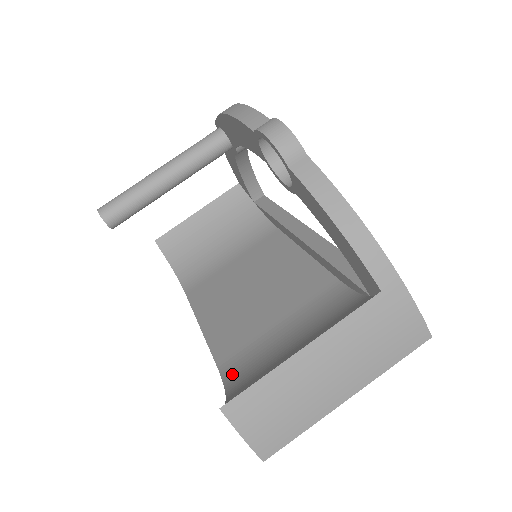
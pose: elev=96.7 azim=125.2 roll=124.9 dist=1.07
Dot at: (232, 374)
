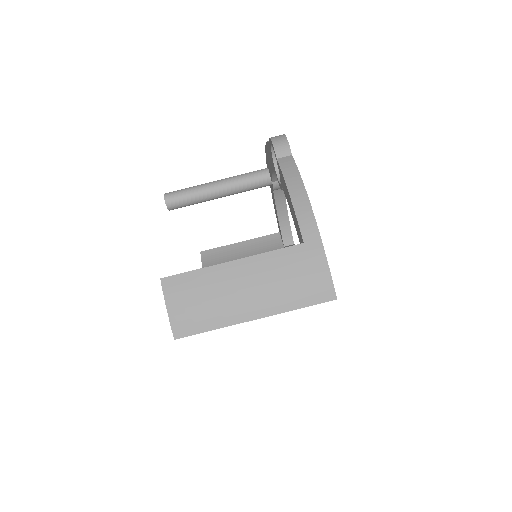
Dot at: occluded
